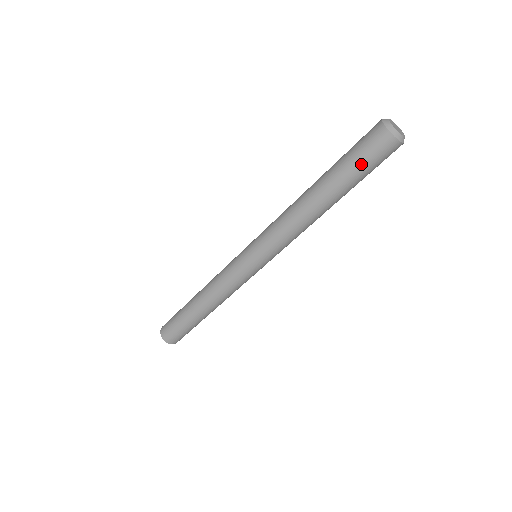
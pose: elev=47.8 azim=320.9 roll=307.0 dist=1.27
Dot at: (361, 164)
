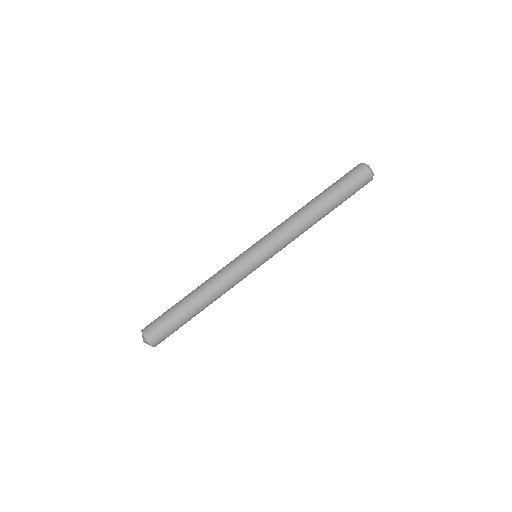
Dot at: (348, 185)
